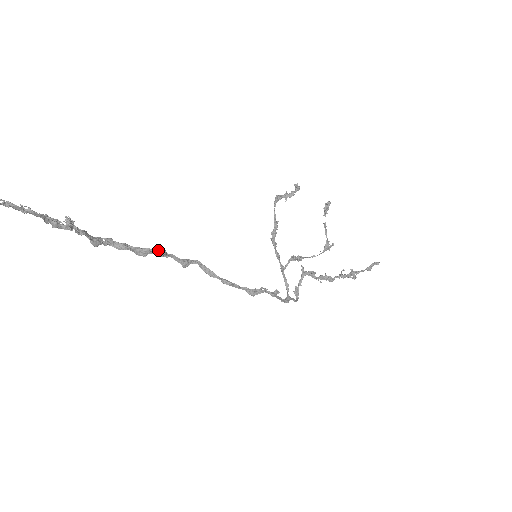
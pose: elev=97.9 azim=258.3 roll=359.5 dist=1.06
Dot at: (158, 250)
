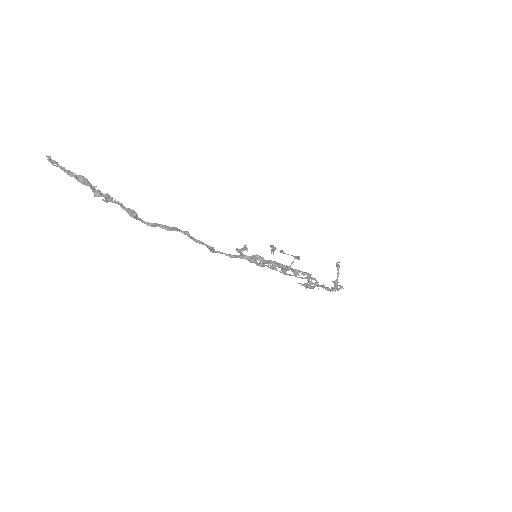
Dot at: (182, 231)
